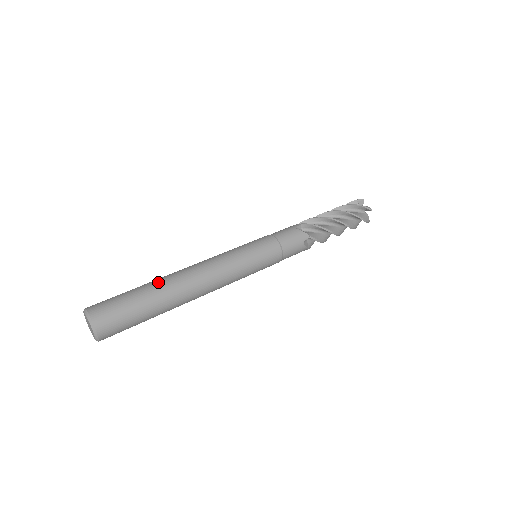
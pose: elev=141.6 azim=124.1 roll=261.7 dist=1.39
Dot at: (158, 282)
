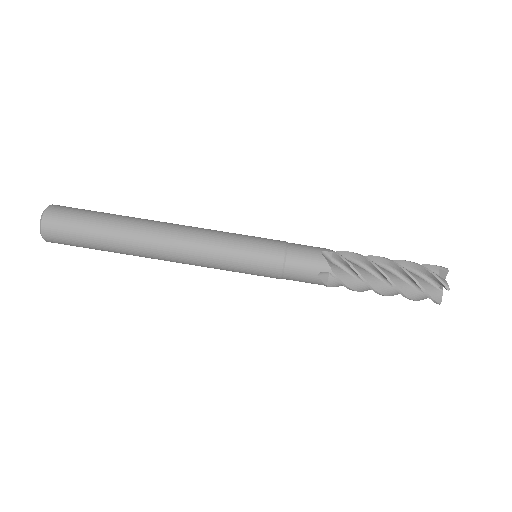
Dot at: (121, 240)
